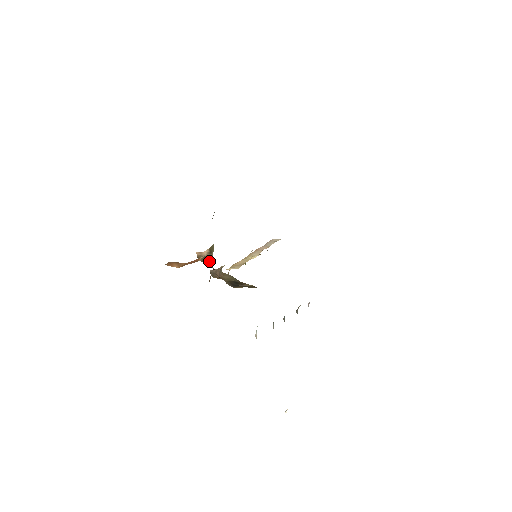
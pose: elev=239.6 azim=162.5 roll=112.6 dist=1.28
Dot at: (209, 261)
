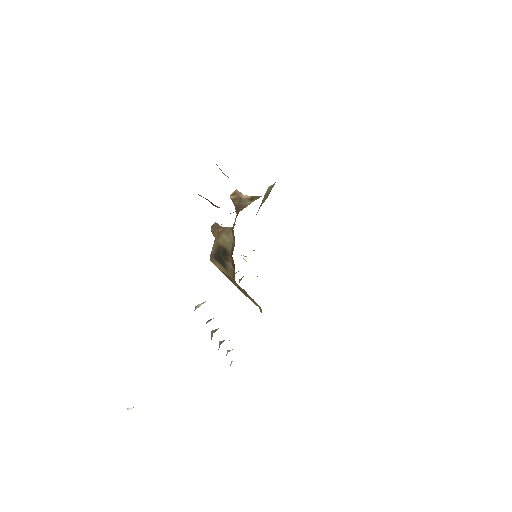
Dot at: (242, 204)
